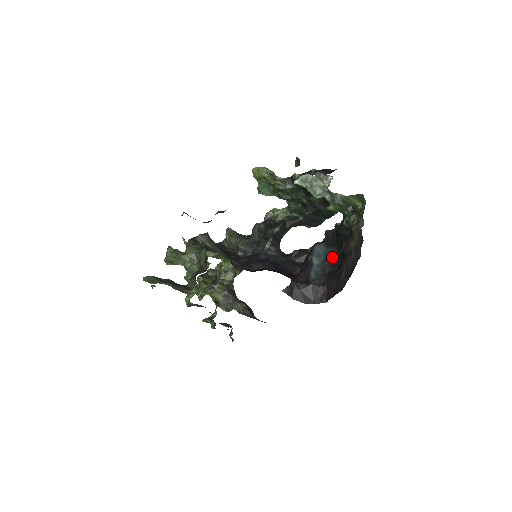
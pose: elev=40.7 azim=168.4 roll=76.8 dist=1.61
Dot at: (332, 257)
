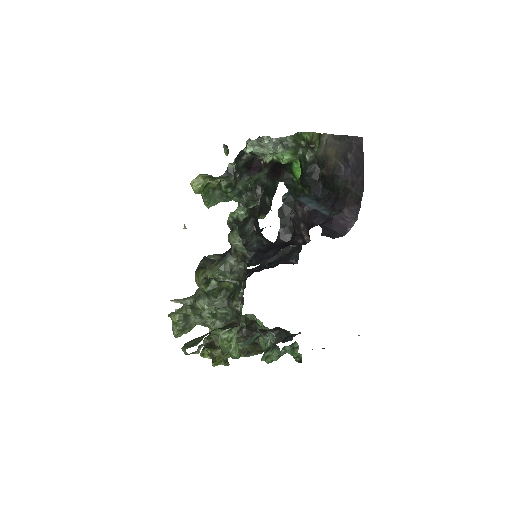
Dot at: (318, 198)
